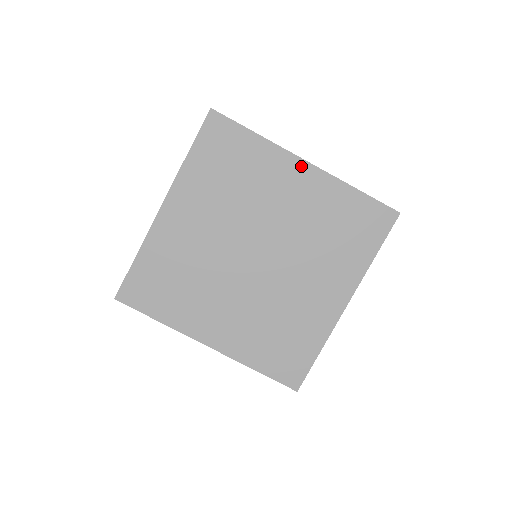
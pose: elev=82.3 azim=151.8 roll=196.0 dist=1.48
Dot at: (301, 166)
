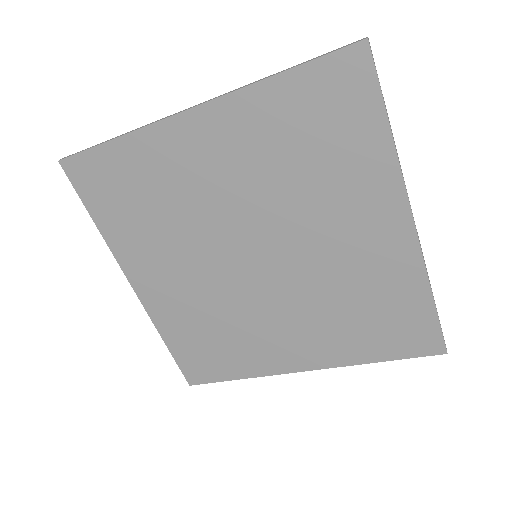
Dot at: (190, 121)
